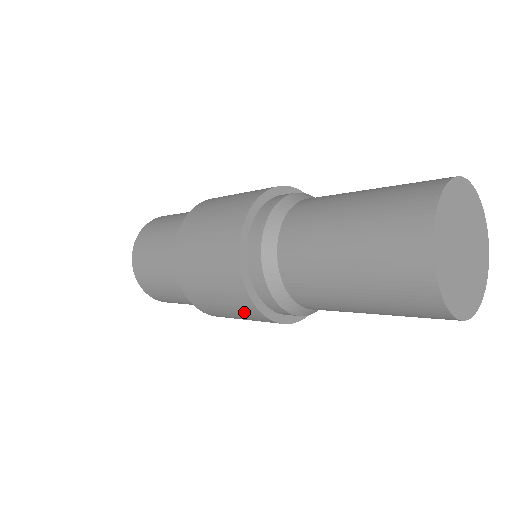
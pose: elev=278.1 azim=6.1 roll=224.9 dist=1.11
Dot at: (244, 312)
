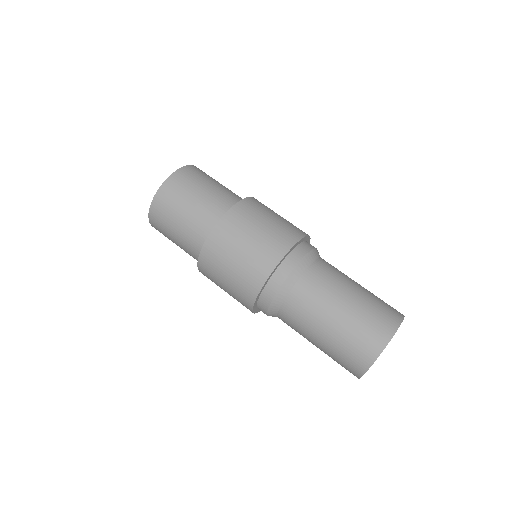
Dot at: (242, 287)
